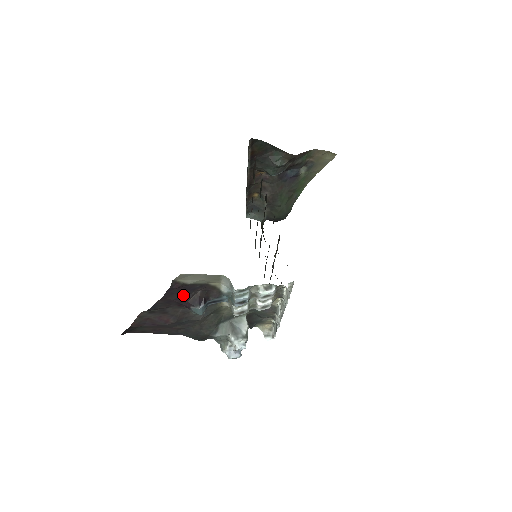
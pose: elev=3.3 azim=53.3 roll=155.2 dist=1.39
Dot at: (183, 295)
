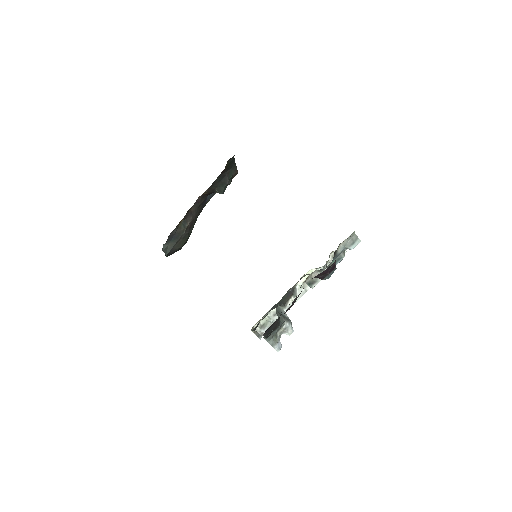
Dot at: occluded
